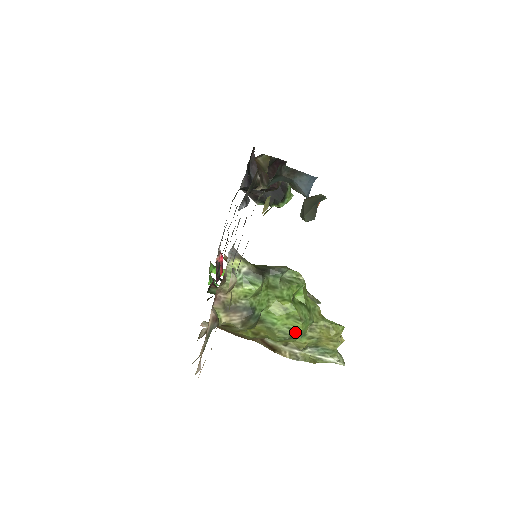
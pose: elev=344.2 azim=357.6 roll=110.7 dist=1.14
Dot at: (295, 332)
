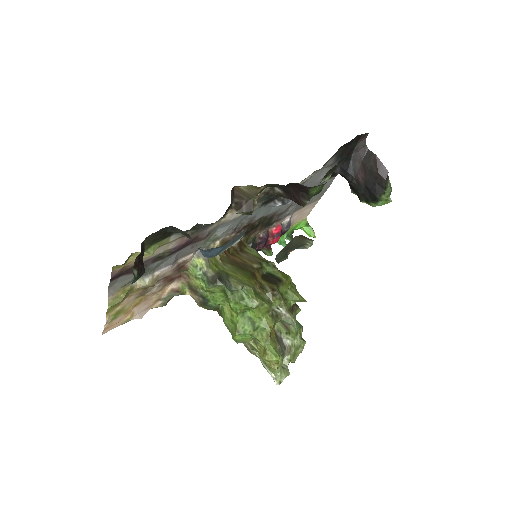
Dot at: (232, 336)
